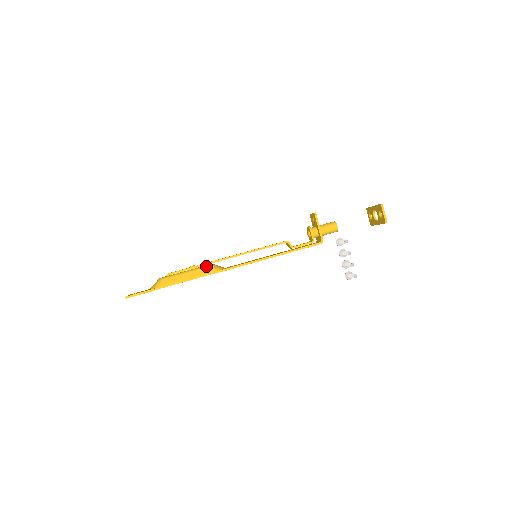
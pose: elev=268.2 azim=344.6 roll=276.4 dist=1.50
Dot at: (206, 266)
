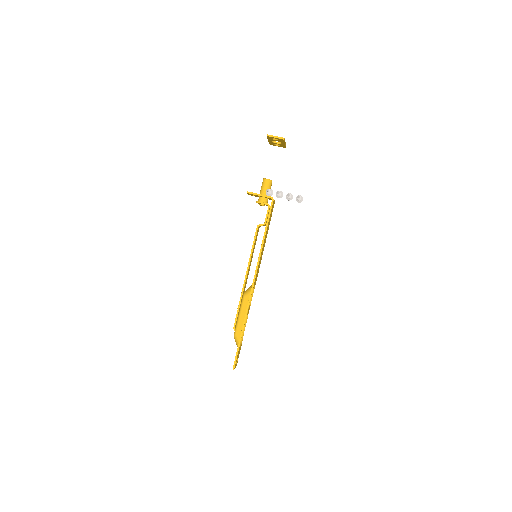
Dot at: (243, 298)
